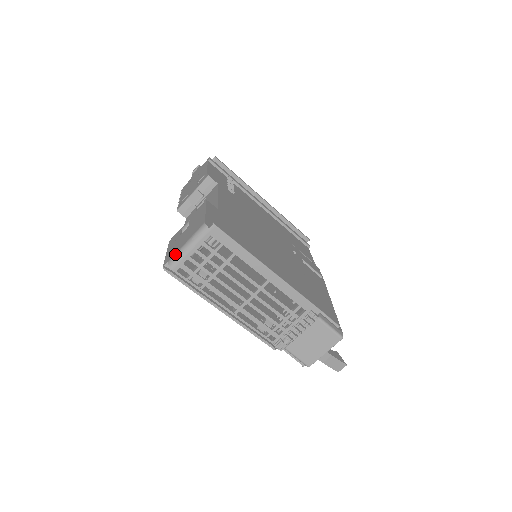
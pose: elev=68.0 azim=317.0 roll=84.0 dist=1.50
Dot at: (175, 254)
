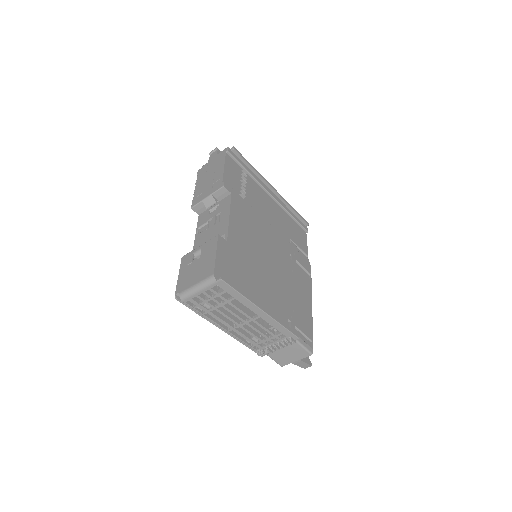
Dot at: (186, 290)
